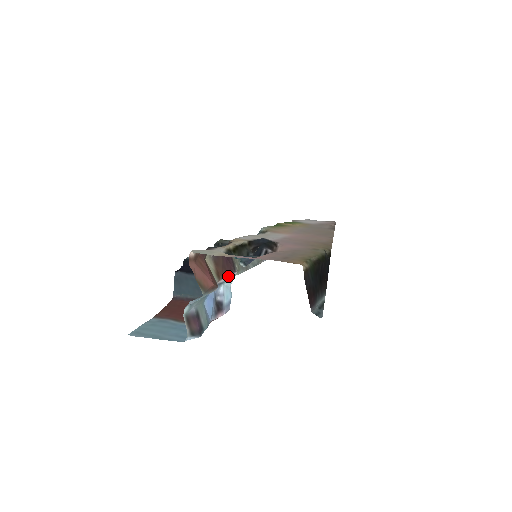
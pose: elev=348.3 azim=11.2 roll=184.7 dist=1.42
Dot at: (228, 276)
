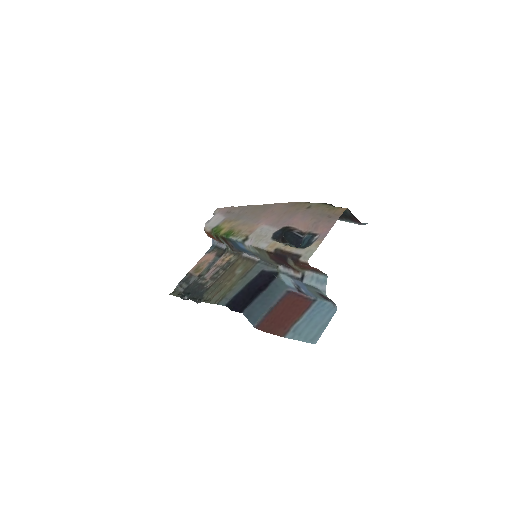
Dot at: (287, 270)
